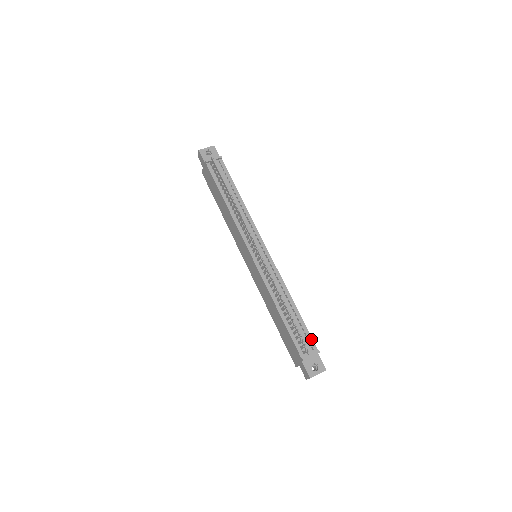
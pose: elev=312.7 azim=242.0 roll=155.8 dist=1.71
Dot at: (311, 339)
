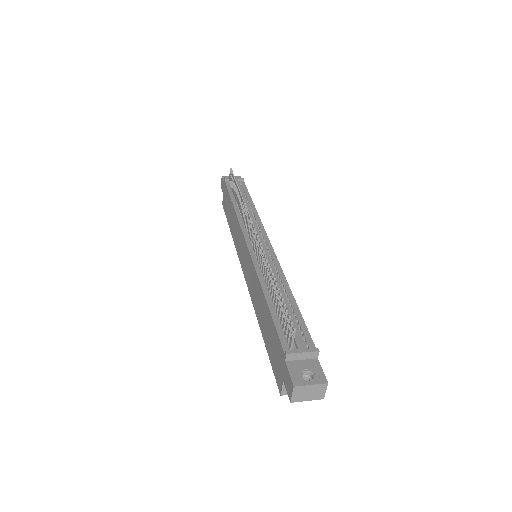
Dot at: (308, 335)
